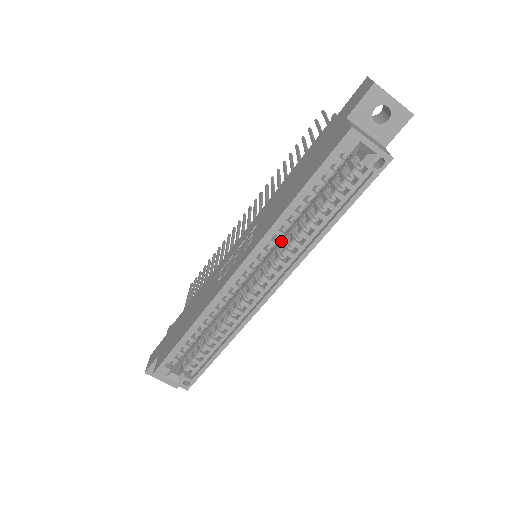
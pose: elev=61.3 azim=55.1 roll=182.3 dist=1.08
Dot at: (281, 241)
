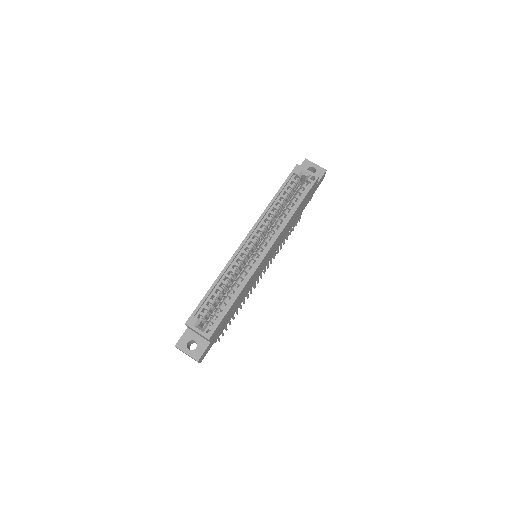
Dot at: occluded
